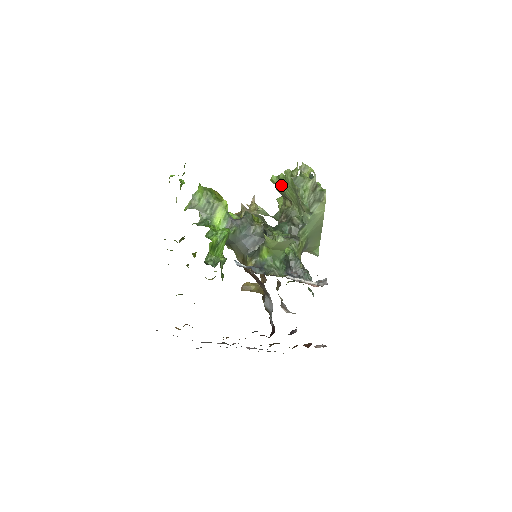
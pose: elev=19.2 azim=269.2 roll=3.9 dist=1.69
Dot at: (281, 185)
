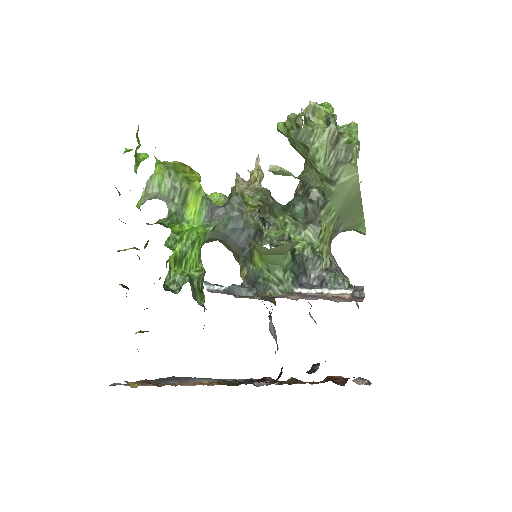
Dot at: occluded
